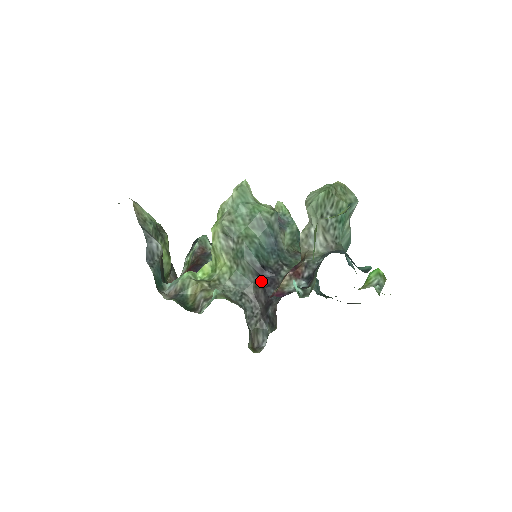
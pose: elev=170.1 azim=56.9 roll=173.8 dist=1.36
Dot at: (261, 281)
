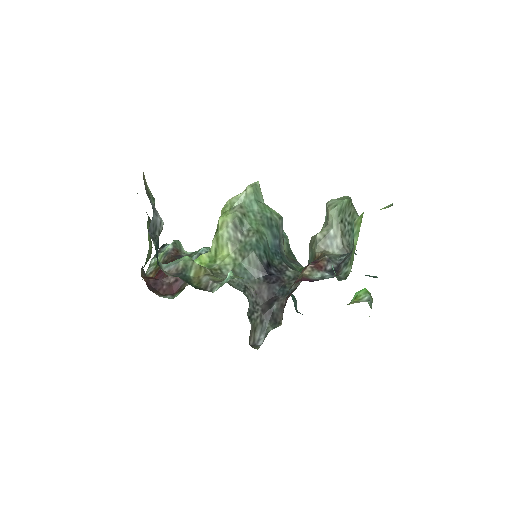
Dot at: (266, 277)
